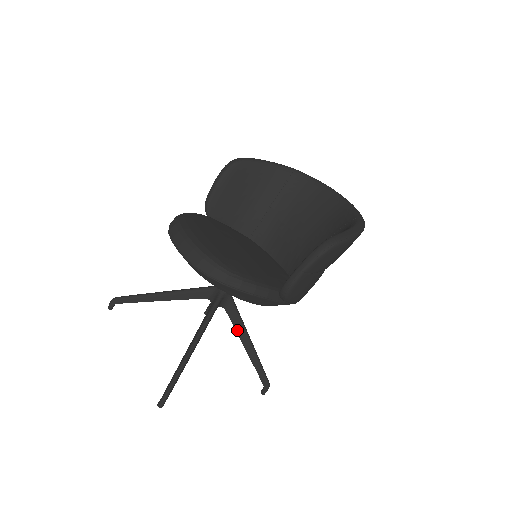
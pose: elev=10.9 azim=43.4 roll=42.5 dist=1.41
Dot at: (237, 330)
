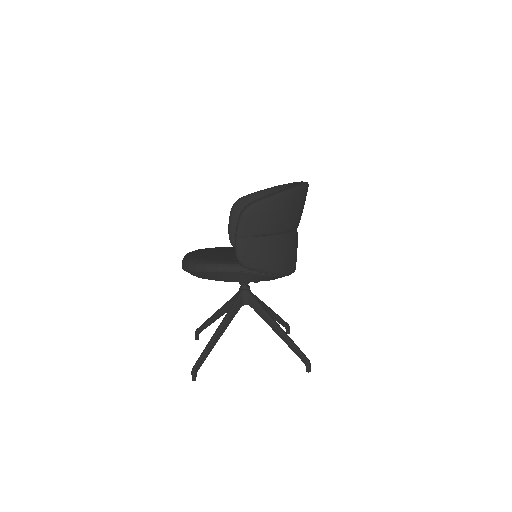
Dot at: (264, 320)
